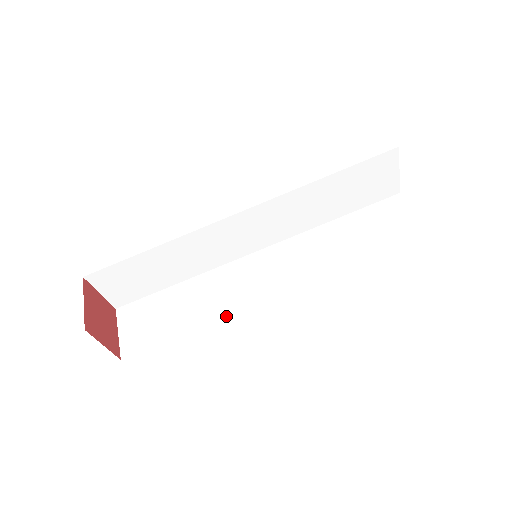
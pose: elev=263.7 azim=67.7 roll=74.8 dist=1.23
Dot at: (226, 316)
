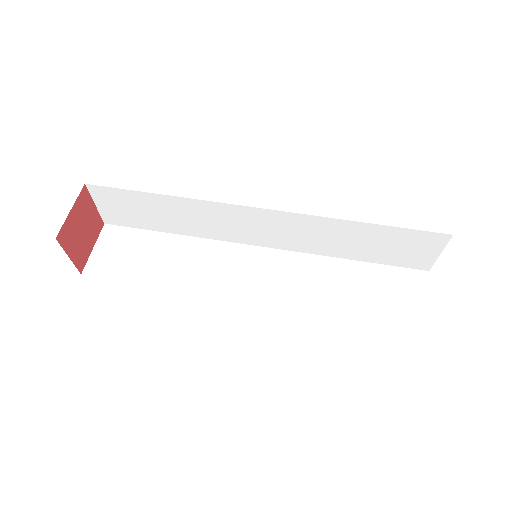
Dot at: occluded
